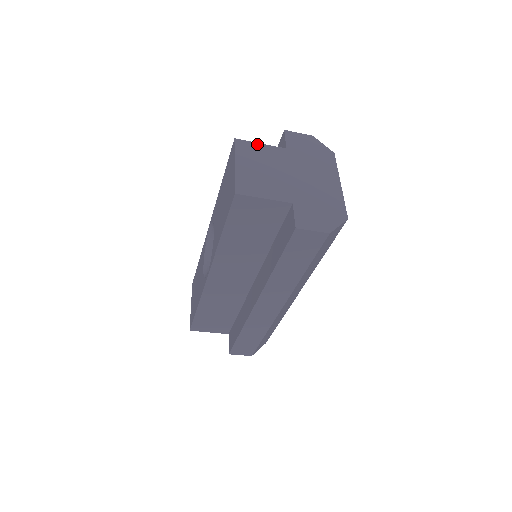
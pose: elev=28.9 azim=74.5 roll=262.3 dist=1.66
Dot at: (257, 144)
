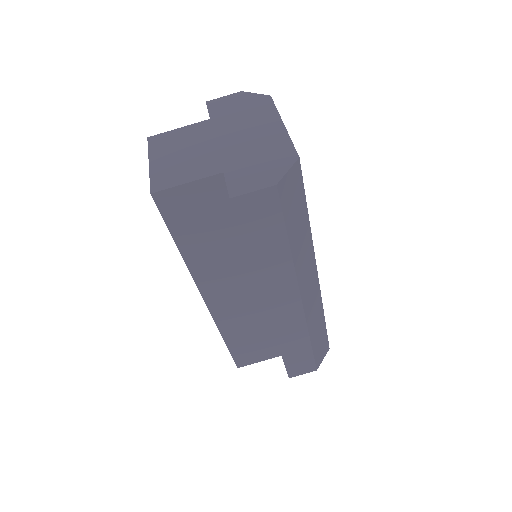
Dot at: (174, 131)
